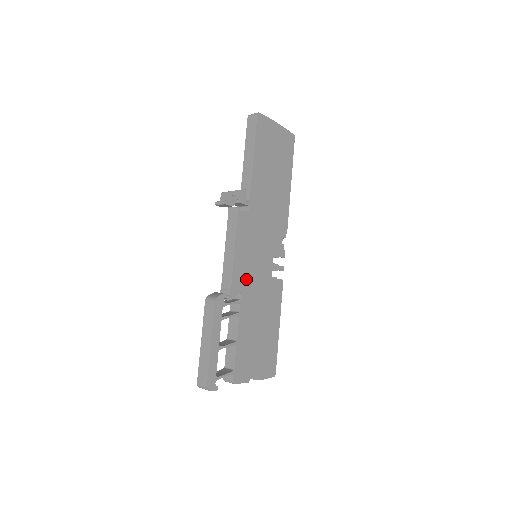
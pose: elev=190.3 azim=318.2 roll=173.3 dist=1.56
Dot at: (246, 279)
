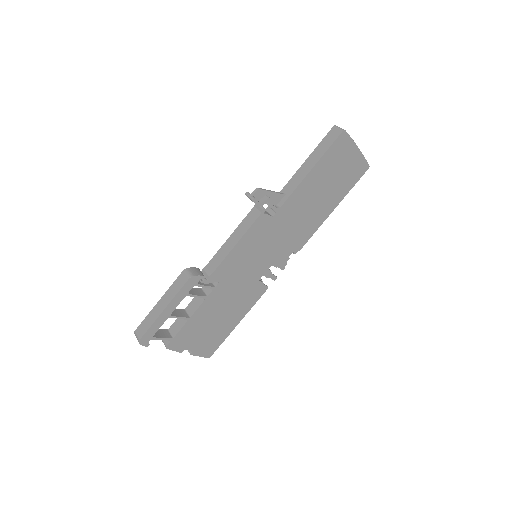
Dot at: (232, 272)
